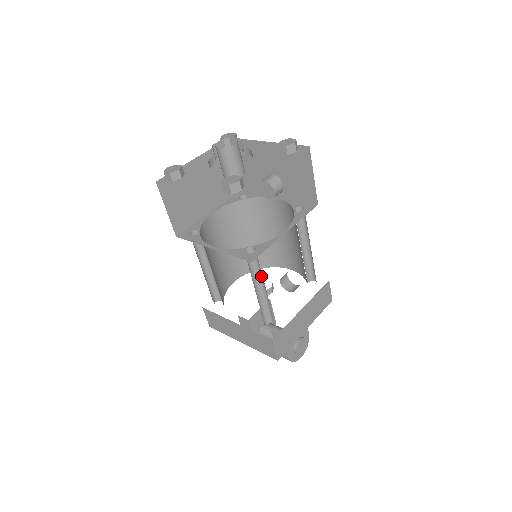
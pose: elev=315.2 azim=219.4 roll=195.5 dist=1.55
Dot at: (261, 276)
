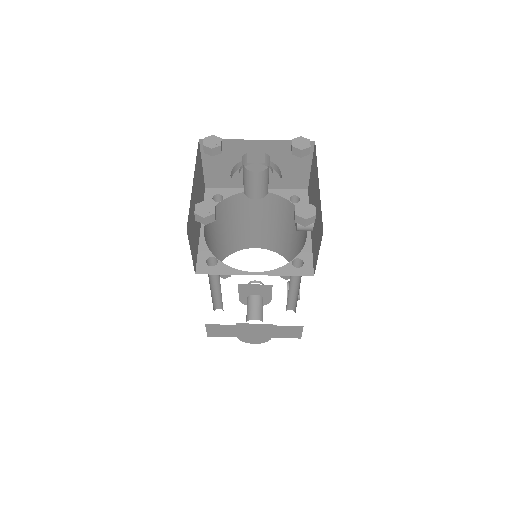
Dot at: occluded
